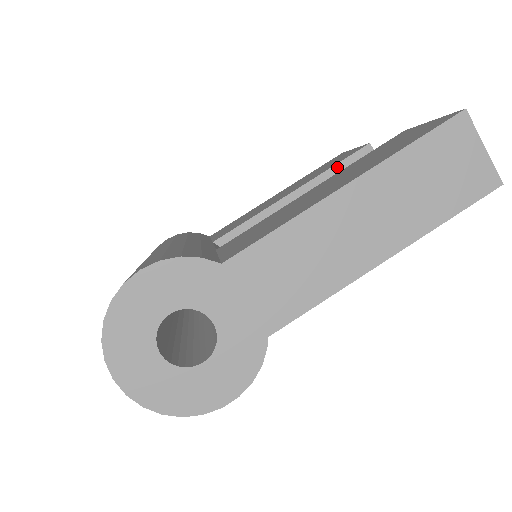
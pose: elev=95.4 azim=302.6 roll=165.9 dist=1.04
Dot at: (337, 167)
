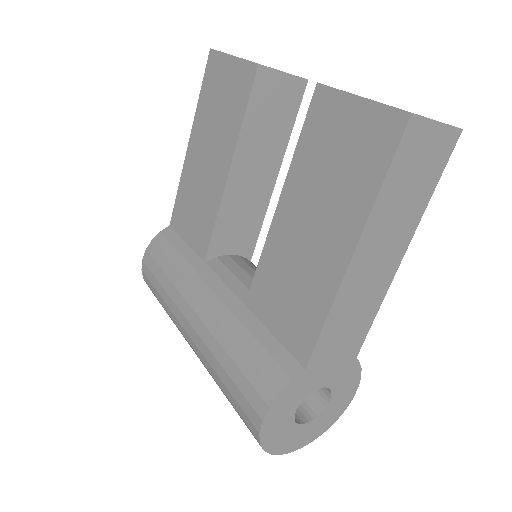
Dot at: (247, 115)
